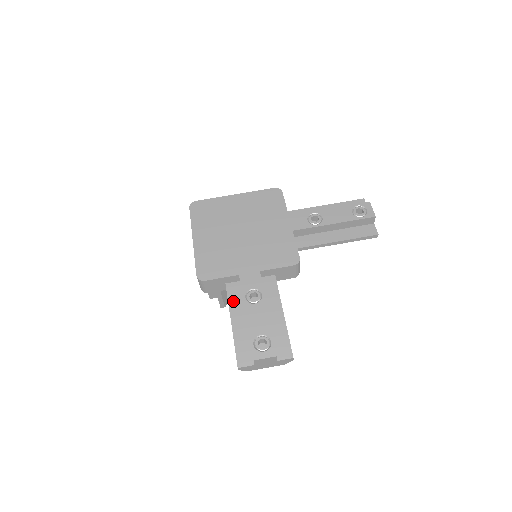
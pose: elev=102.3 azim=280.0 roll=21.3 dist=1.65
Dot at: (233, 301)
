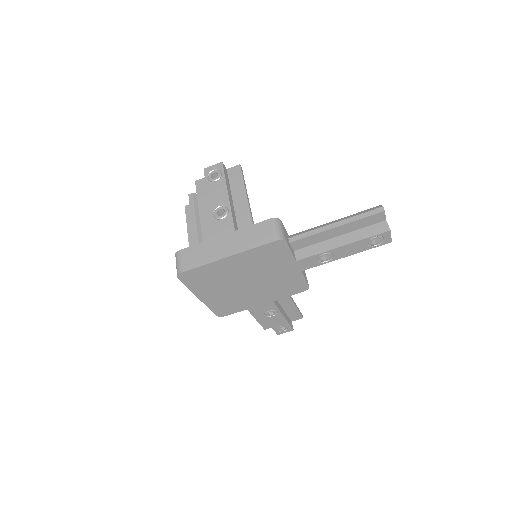
Dot at: (251, 308)
